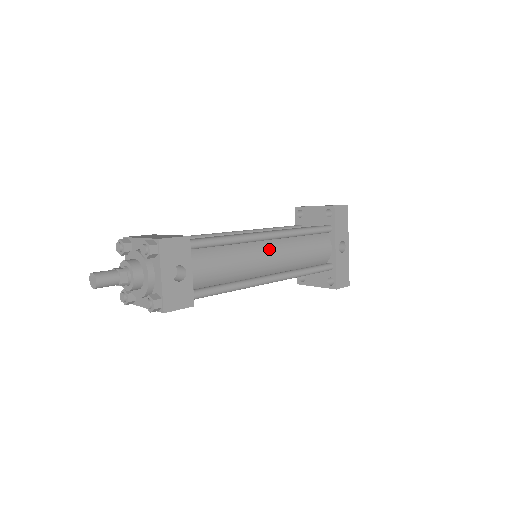
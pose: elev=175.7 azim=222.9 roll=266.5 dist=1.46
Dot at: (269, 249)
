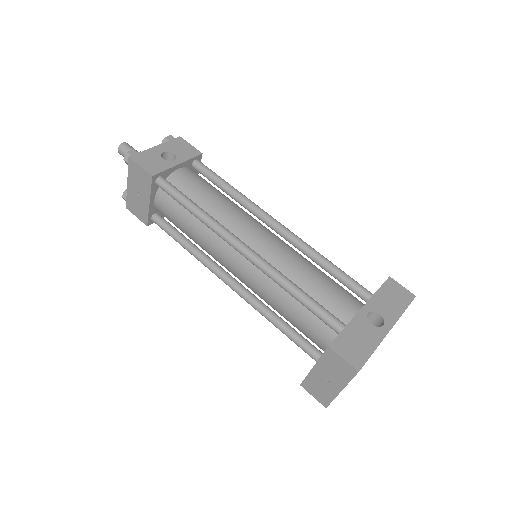
Dot at: (267, 232)
